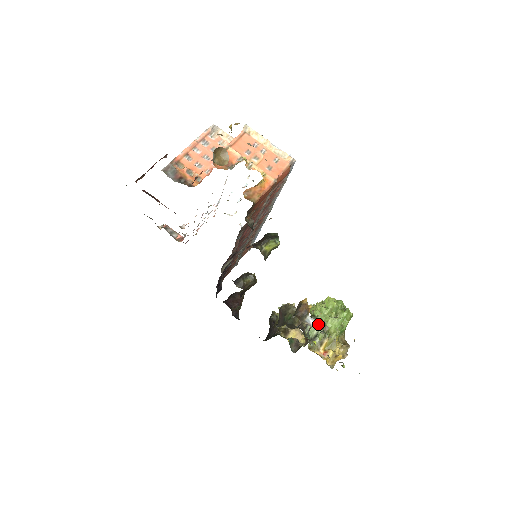
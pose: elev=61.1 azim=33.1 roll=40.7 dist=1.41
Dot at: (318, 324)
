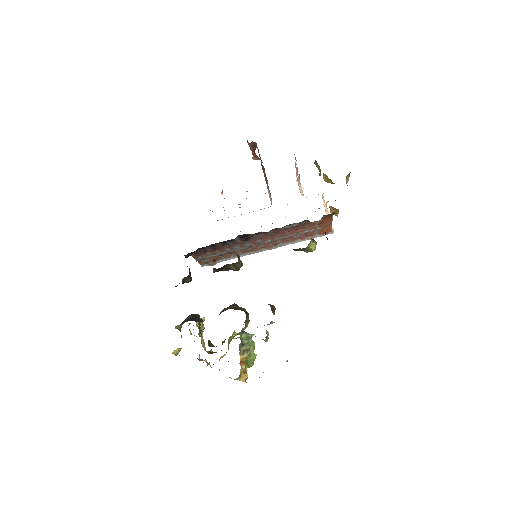
Dot at: (249, 339)
